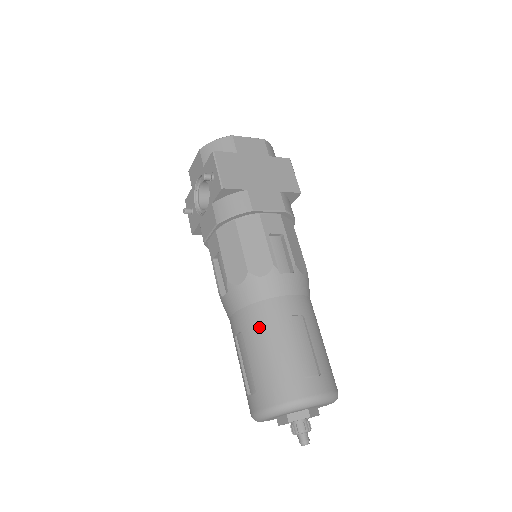
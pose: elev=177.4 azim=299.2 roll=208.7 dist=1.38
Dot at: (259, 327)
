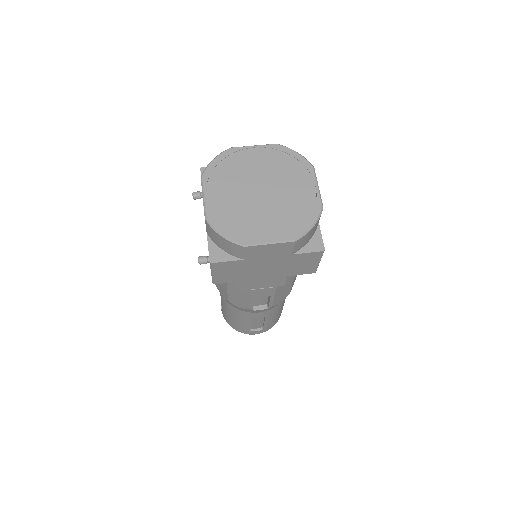
Dot at: (229, 310)
